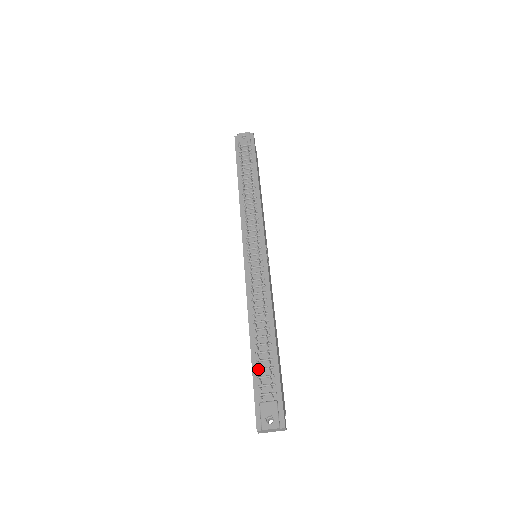
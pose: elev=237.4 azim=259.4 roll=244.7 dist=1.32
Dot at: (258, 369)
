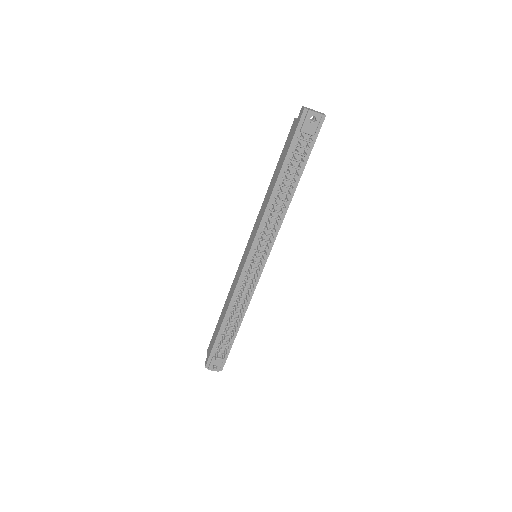
Dot at: occluded
